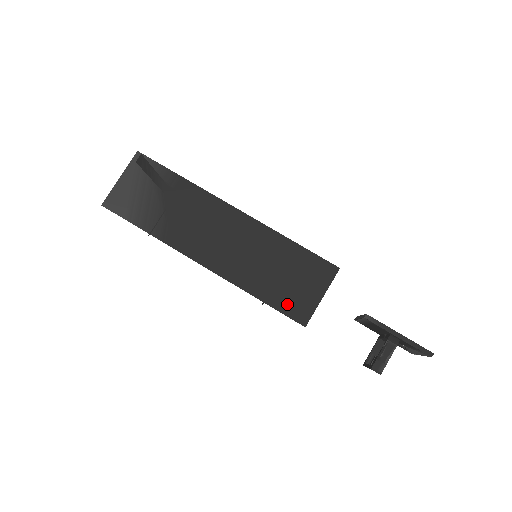
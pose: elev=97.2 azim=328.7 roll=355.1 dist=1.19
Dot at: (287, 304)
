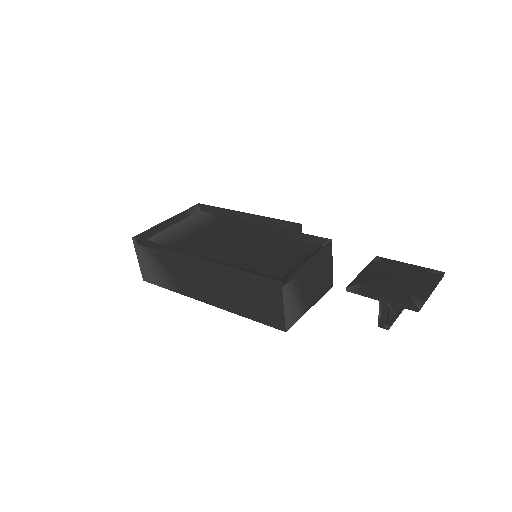
Dot at: (266, 318)
